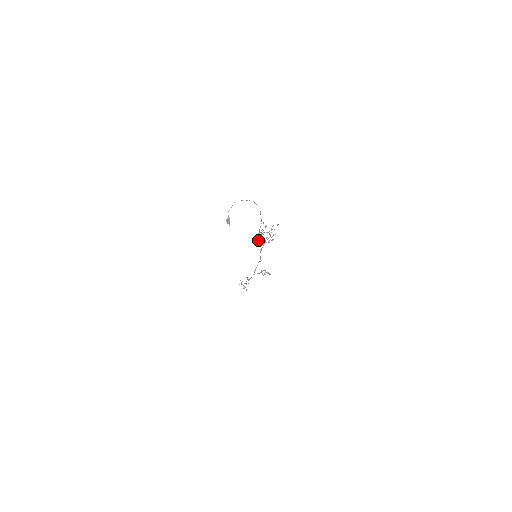
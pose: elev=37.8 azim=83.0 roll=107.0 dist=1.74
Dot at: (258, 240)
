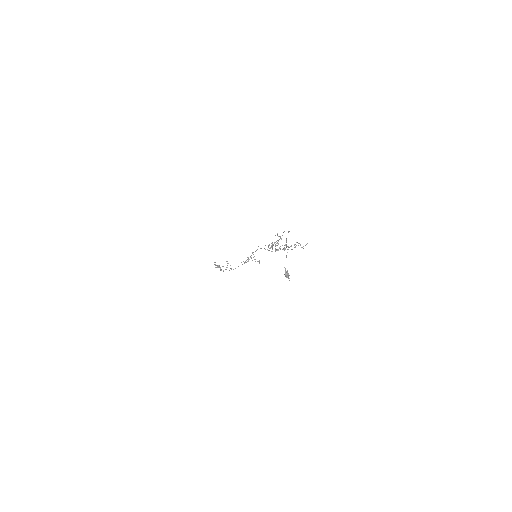
Dot at: occluded
